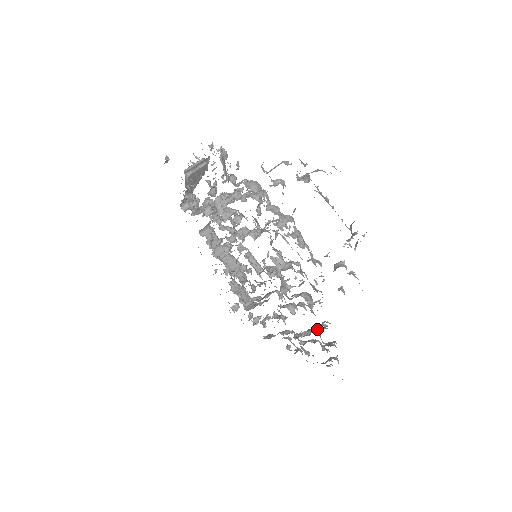
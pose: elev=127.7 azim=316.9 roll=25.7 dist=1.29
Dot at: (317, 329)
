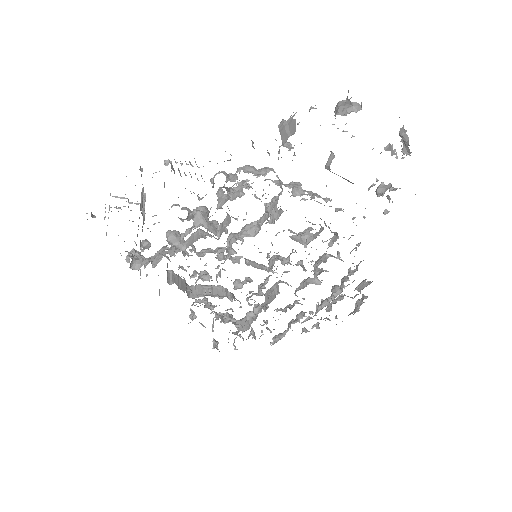
Dot at: (348, 280)
